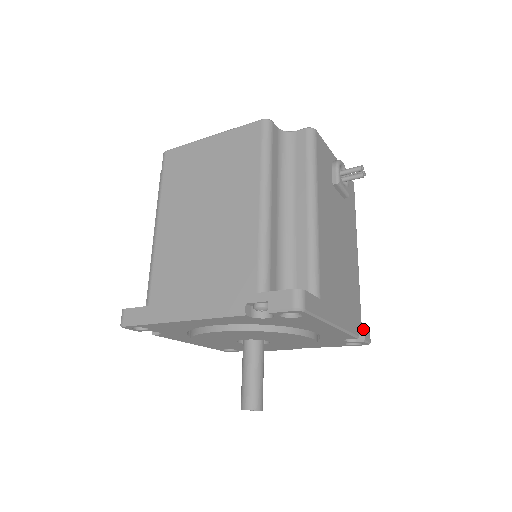
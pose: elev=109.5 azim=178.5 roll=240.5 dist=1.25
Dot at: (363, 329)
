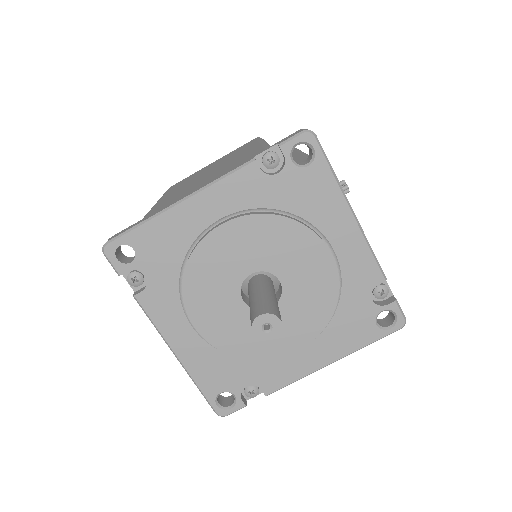
Dot at: (390, 291)
